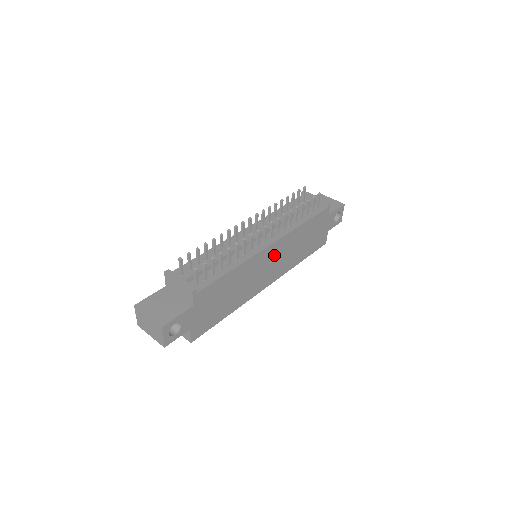
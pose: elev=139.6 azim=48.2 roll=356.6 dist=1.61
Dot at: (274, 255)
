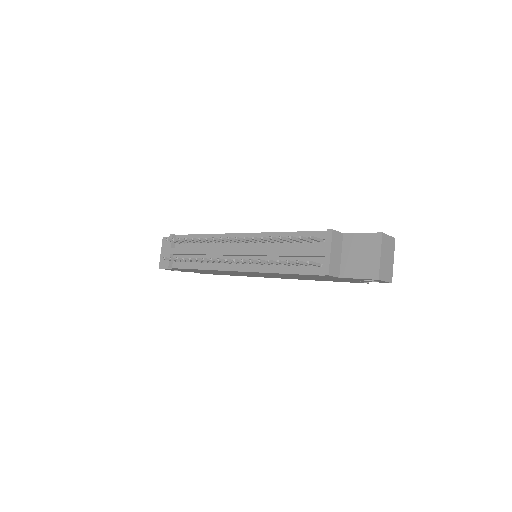
Dot at: occluded
